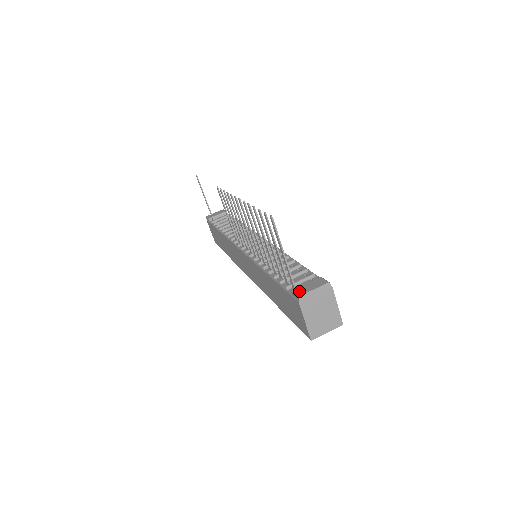
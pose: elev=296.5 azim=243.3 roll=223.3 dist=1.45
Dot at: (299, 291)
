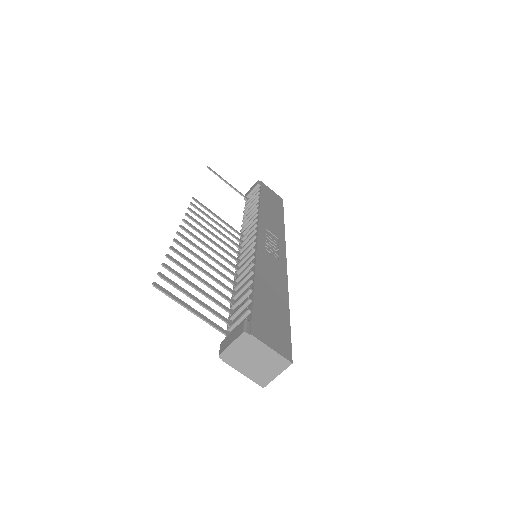
Dot at: (222, 346)
